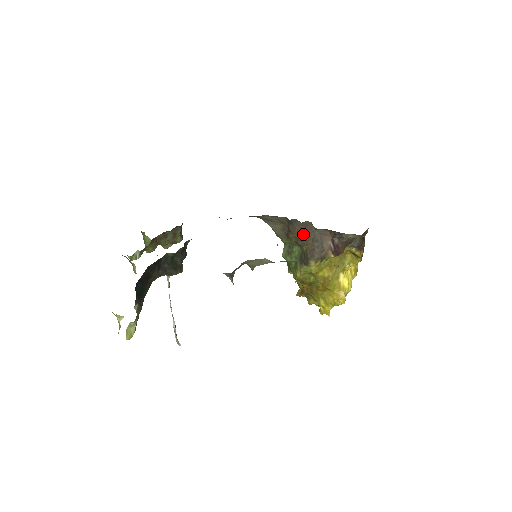
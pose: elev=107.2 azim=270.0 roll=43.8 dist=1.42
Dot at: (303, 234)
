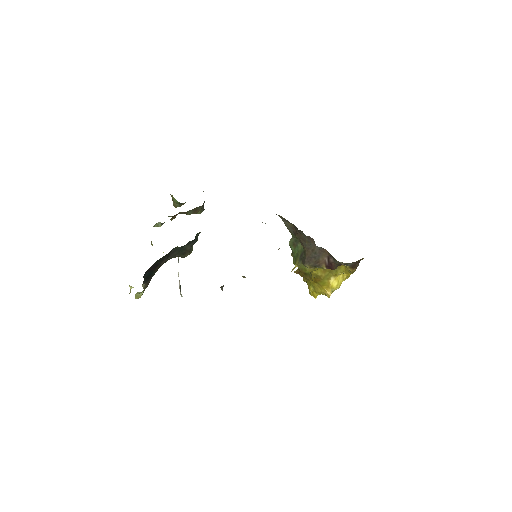
Dot at: (306, 242)
